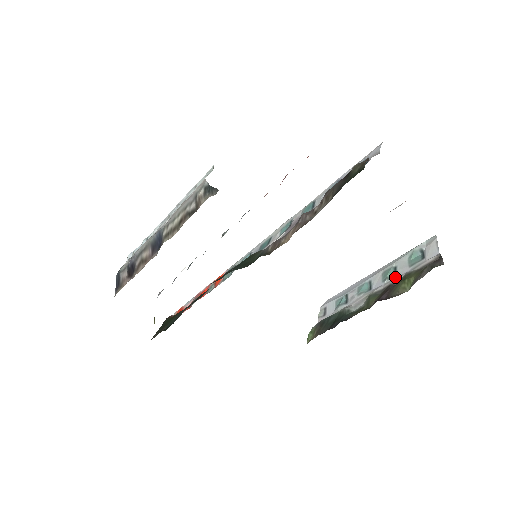
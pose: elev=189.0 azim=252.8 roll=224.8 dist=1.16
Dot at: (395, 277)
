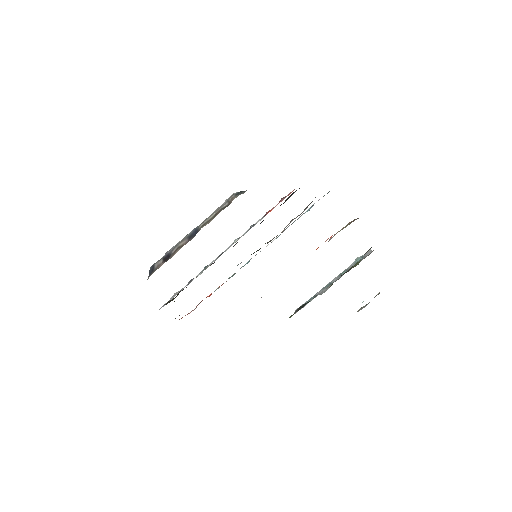
Dot at: occluded
